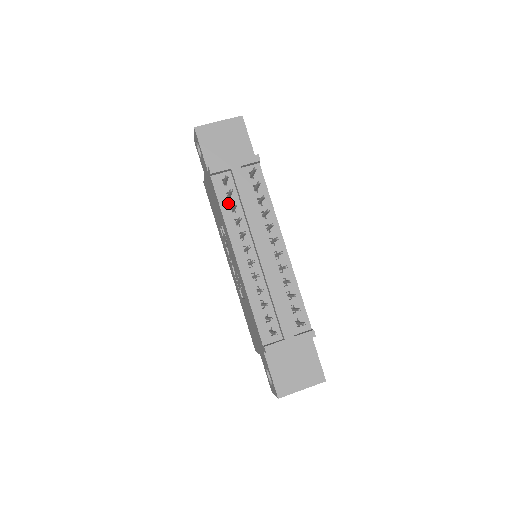
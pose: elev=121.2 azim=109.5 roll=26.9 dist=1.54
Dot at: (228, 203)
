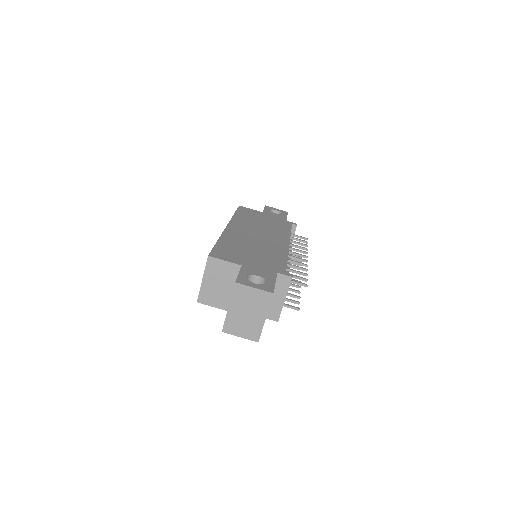
Dot at: occluded
